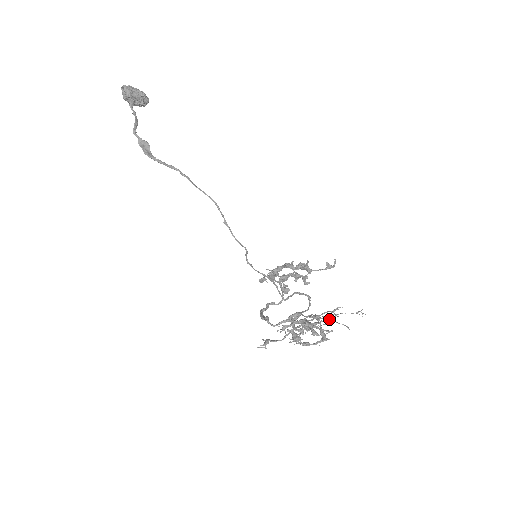
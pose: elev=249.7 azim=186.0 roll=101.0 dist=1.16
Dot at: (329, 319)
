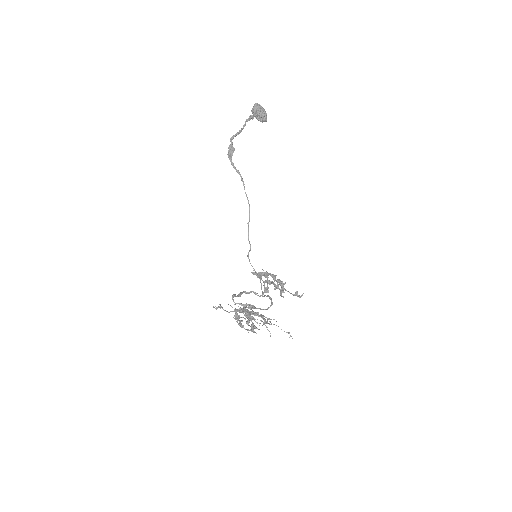
Dot at: occluded
